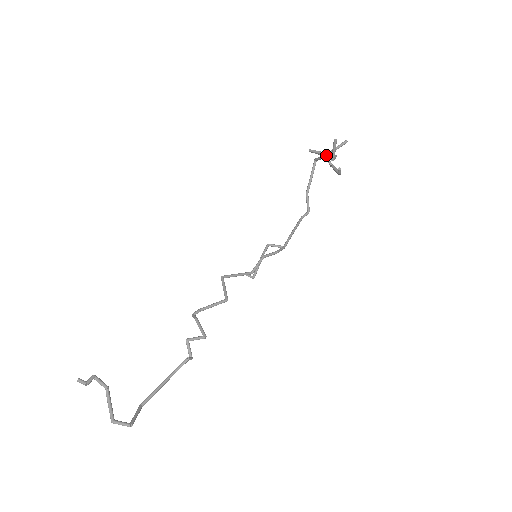
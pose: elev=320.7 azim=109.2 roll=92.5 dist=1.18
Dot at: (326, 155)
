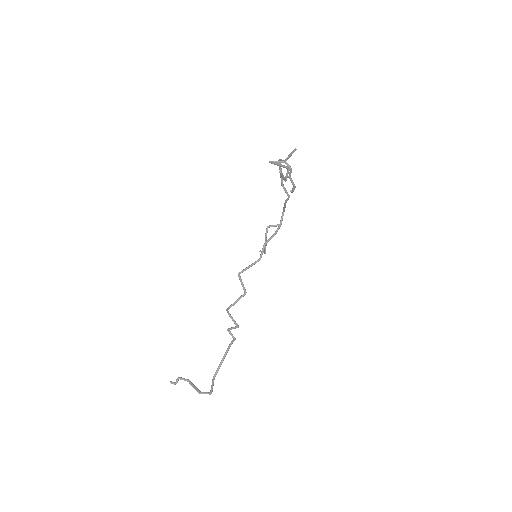
Dot at: occluded
